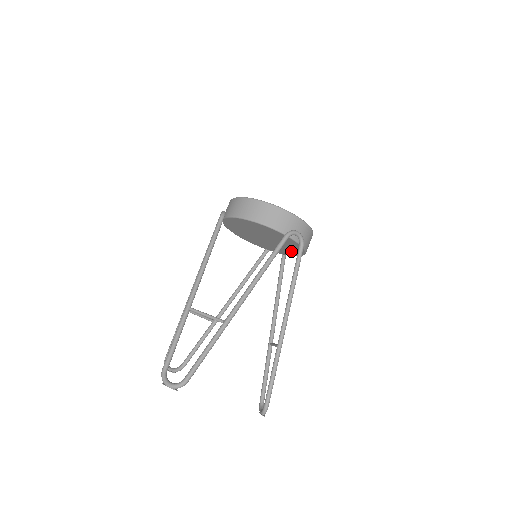
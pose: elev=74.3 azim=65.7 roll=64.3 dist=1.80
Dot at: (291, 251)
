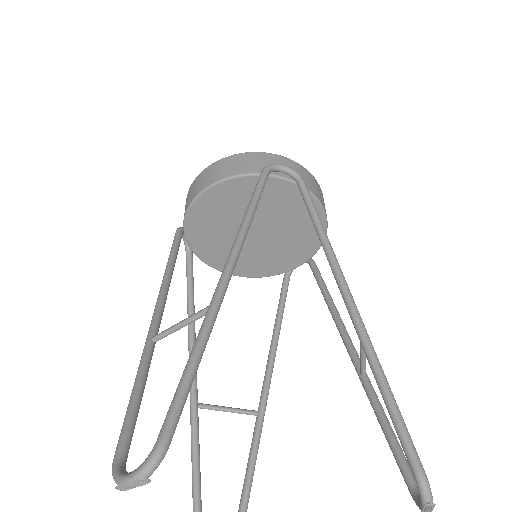
Dot at: (307, 230)
